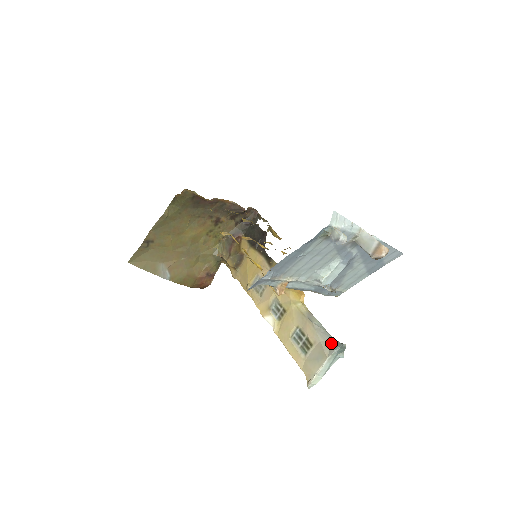
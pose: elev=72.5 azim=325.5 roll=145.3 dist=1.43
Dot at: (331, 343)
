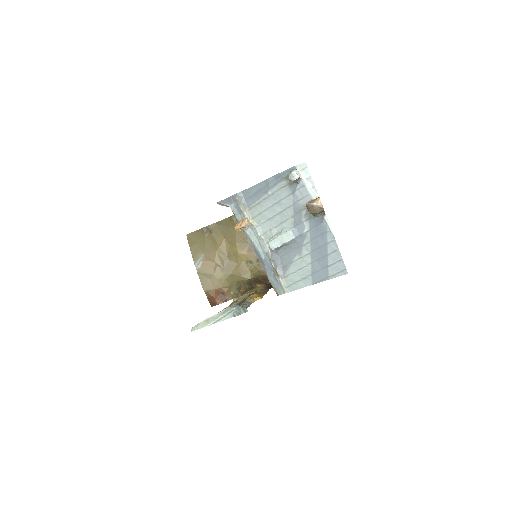
Dot at: occluded
